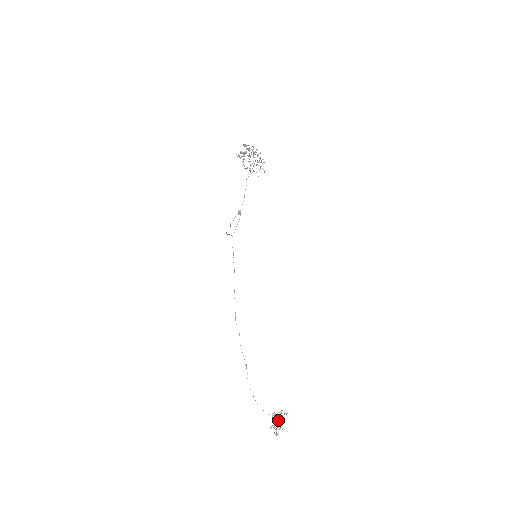
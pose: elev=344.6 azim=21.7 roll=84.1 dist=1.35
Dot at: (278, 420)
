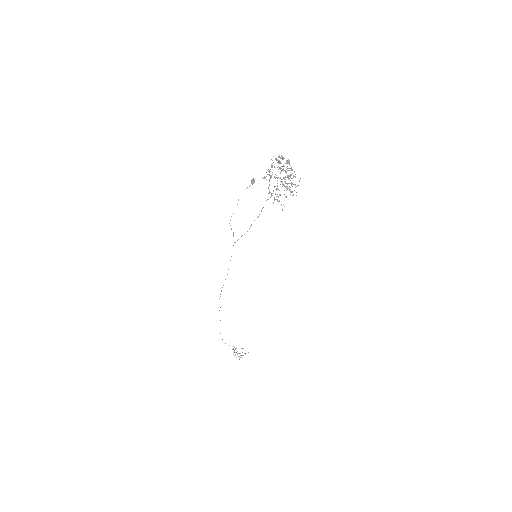
Dot at: (239, 359)
